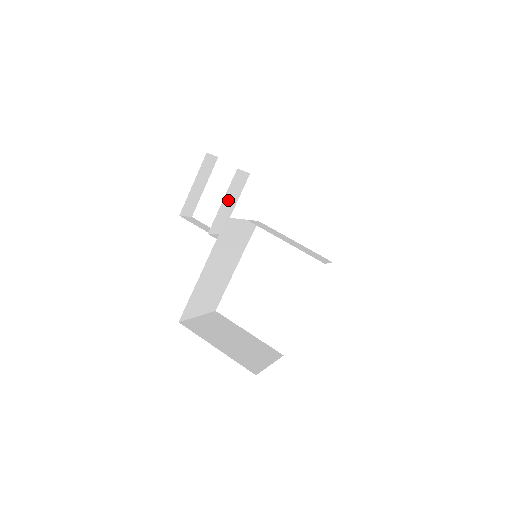
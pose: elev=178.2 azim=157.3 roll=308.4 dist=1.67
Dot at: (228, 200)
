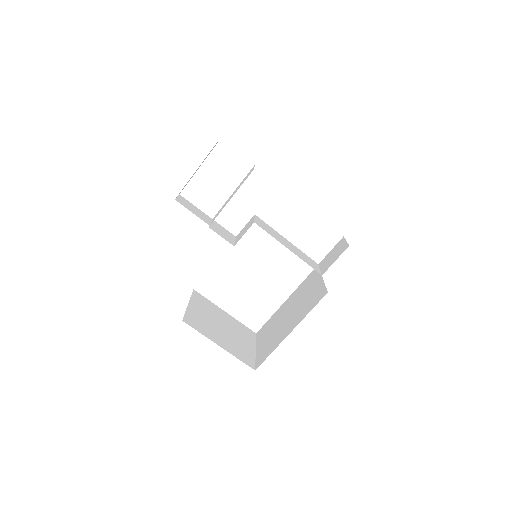
Dot at: (233, 194)
